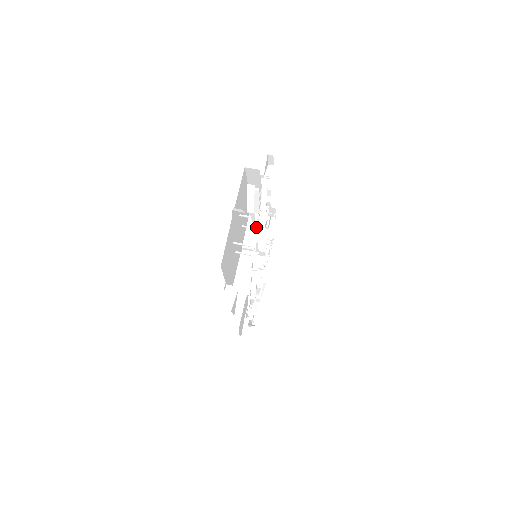
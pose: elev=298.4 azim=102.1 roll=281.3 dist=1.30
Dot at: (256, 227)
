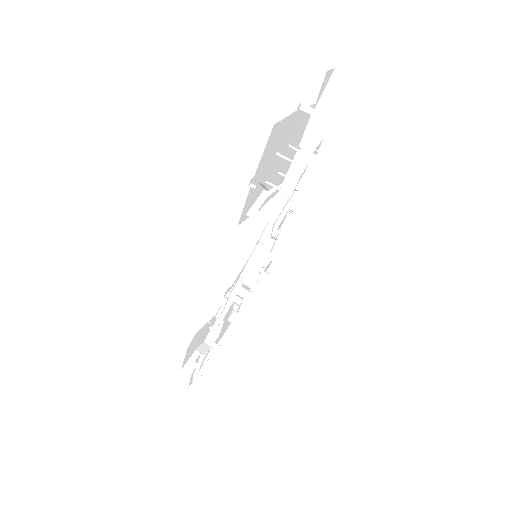
Dot at: occluded
